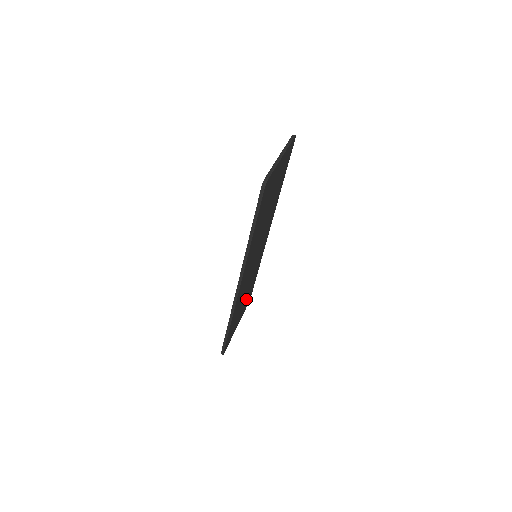
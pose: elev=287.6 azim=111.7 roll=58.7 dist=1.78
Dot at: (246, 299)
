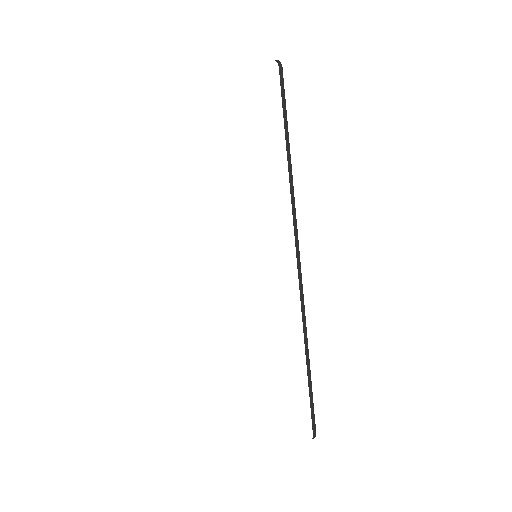
Dot at: occluded
